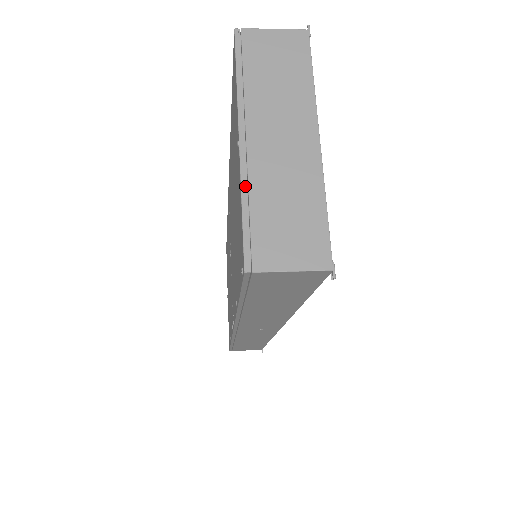
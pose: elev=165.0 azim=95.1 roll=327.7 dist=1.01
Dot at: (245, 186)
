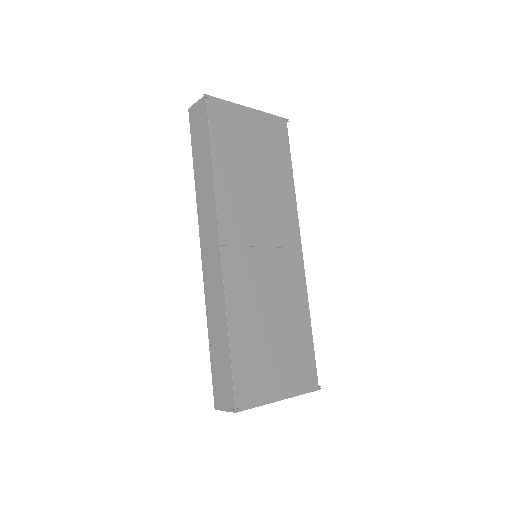
Dot at: occluded
